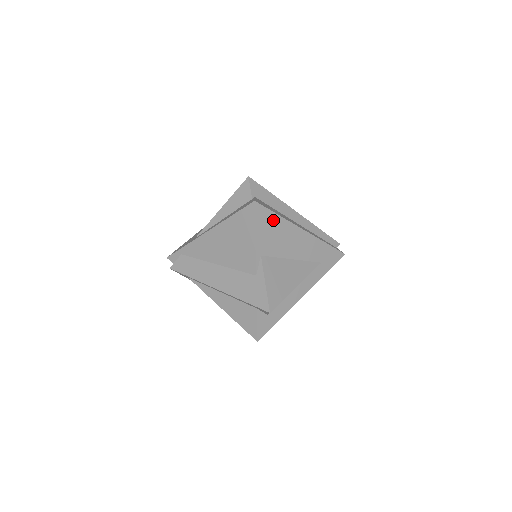
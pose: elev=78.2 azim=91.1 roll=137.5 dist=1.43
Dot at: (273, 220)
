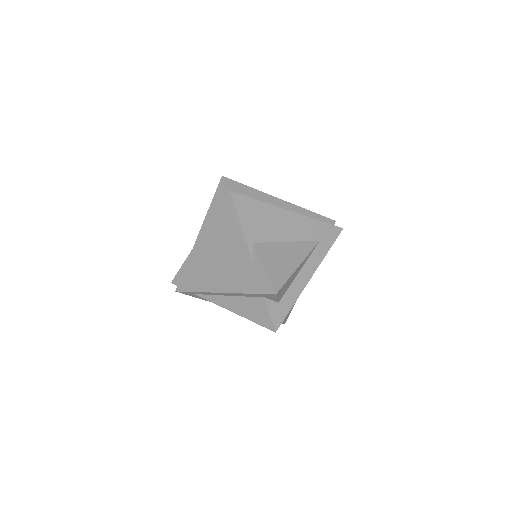
Dot at: (255, 206)
